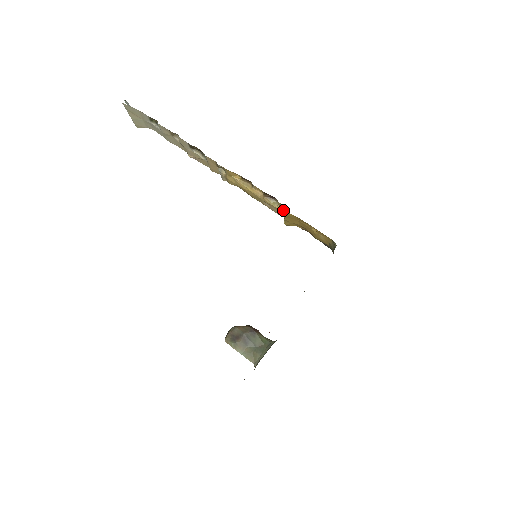
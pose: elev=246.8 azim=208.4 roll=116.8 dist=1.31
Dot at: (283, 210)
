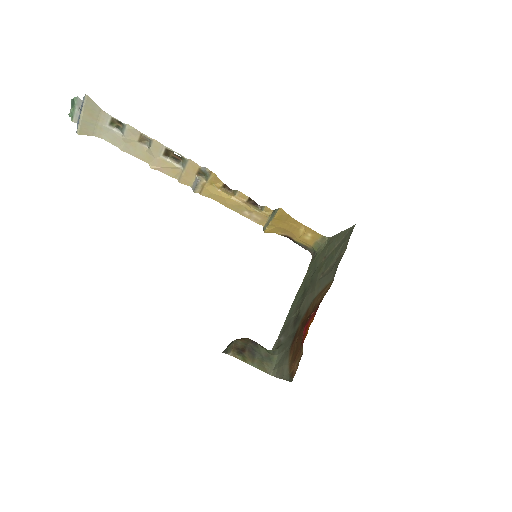
Dot at: (279, 209)
